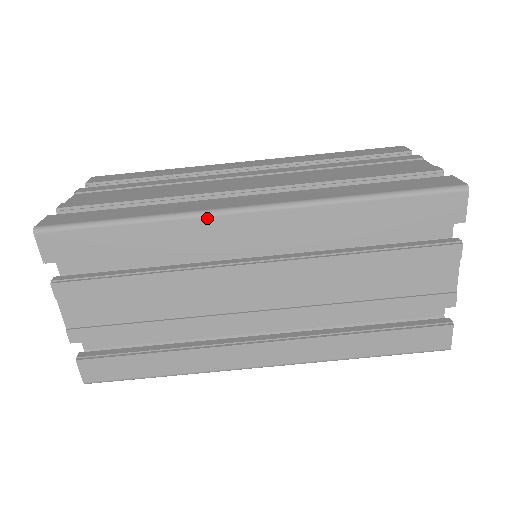
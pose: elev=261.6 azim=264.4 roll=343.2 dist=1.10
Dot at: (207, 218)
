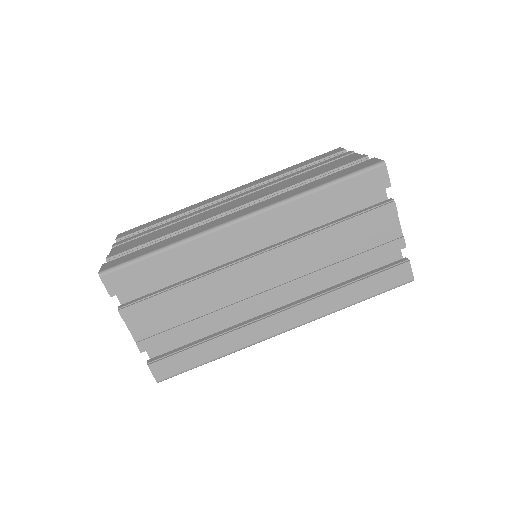
Dot at: (216, 232)
